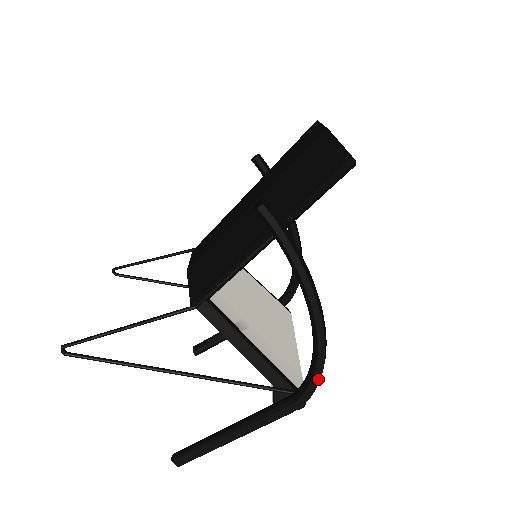
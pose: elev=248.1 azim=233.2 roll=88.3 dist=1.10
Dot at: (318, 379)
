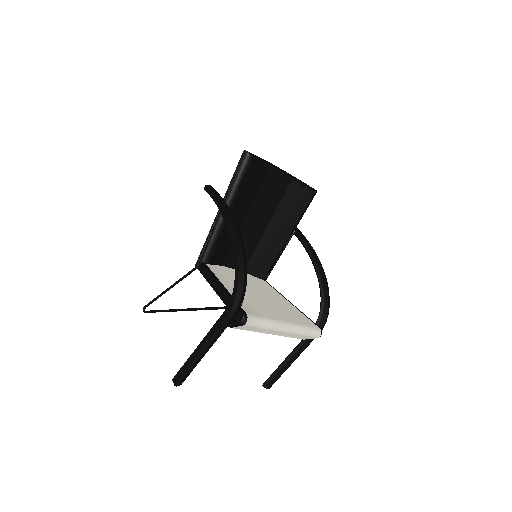
Dot at: (237, 281)
